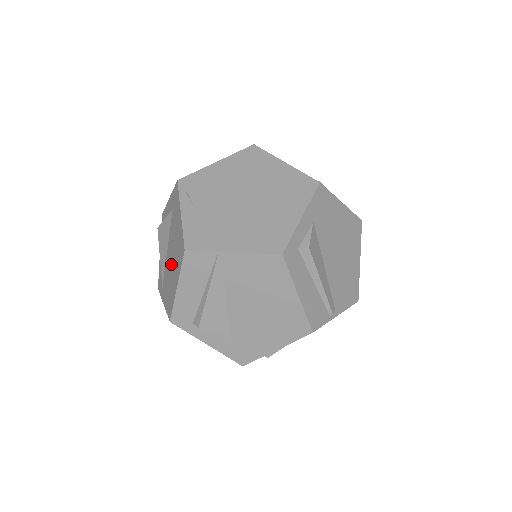
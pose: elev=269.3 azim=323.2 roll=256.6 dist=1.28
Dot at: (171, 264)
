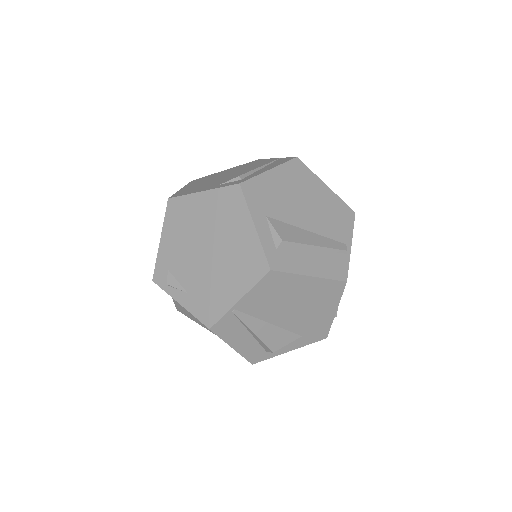
Dot at: occluded
